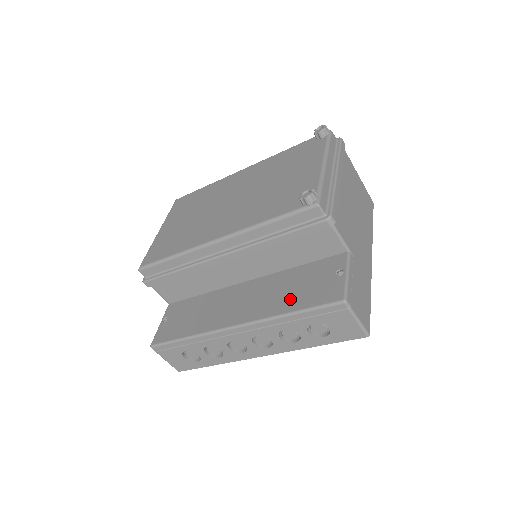
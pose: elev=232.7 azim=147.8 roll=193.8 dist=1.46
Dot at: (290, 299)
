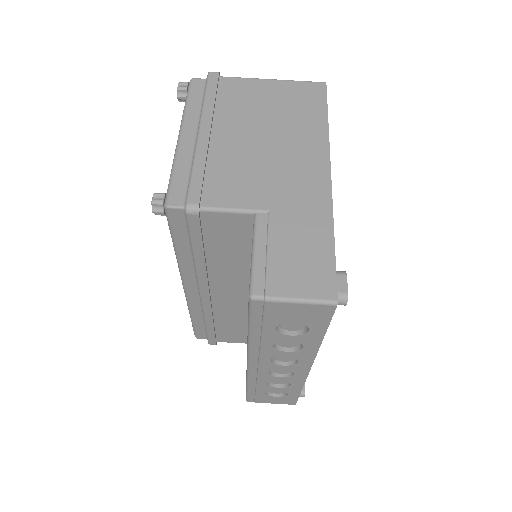
Dot at: occluded
